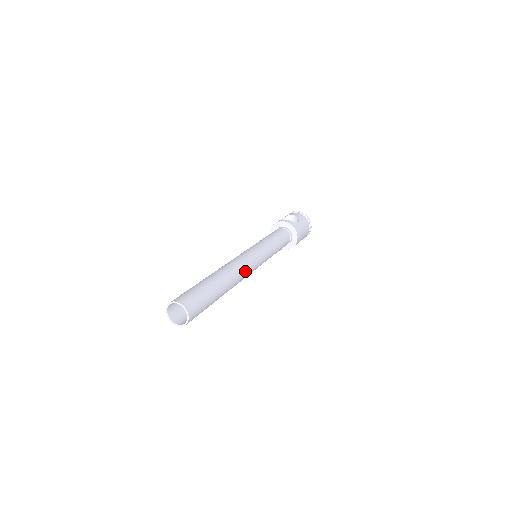
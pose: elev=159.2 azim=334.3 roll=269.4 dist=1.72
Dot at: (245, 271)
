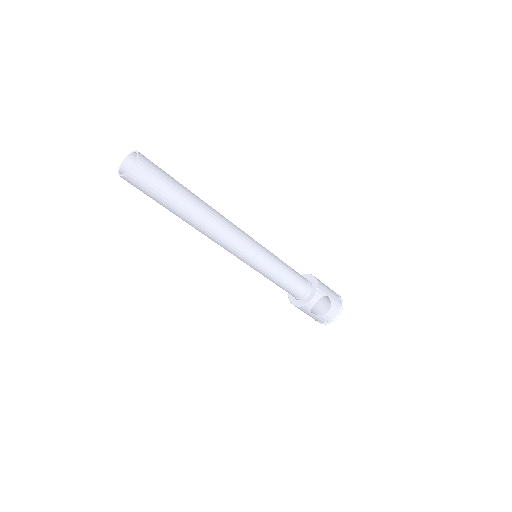
Dot at: (229, 221)
